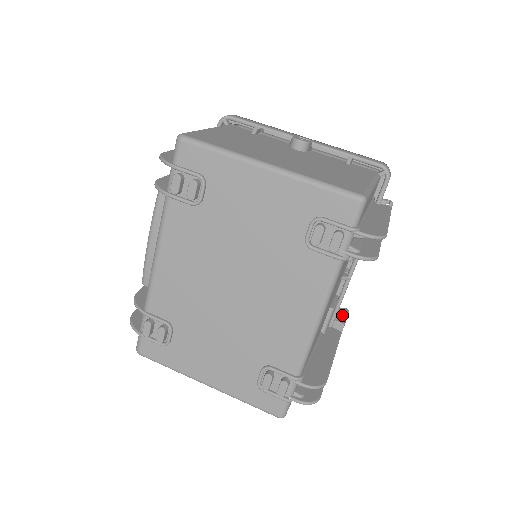
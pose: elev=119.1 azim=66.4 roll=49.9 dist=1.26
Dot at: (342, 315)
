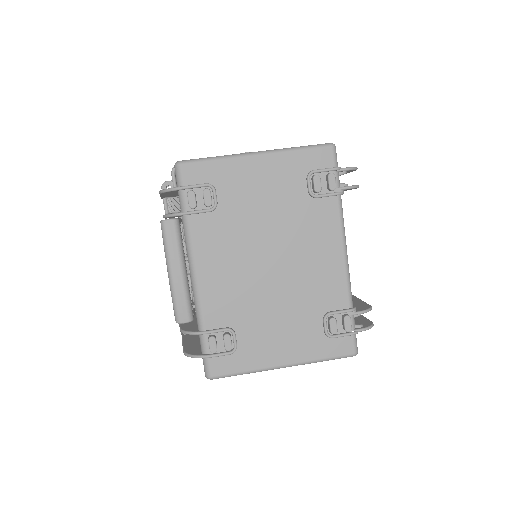
Dot at: occluded
